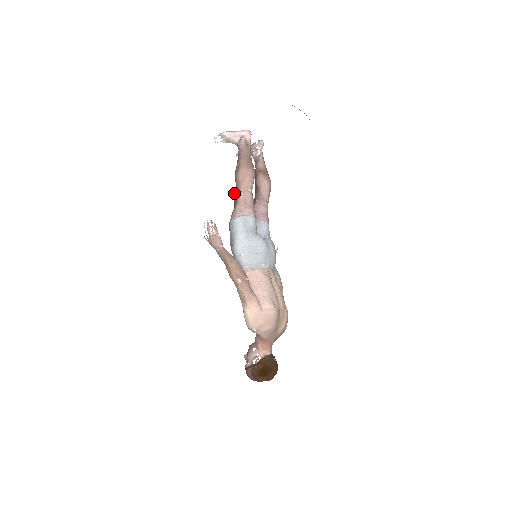
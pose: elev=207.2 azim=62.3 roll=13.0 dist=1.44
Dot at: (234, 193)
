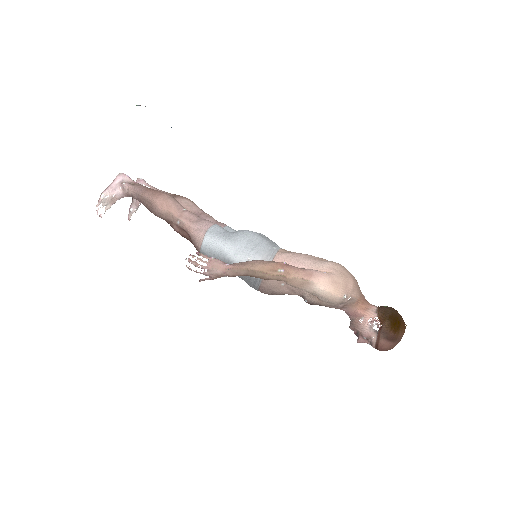
Dot at: (173, 228)
